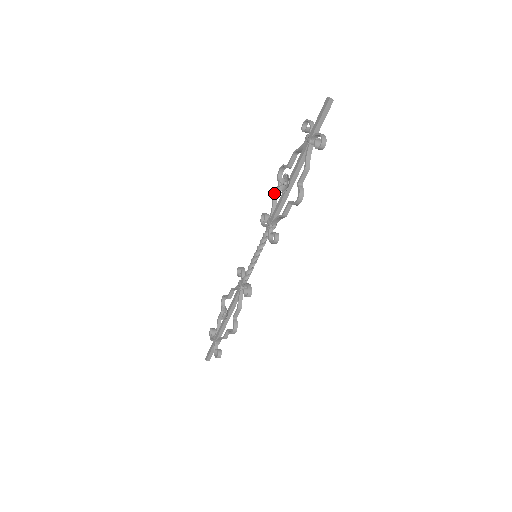
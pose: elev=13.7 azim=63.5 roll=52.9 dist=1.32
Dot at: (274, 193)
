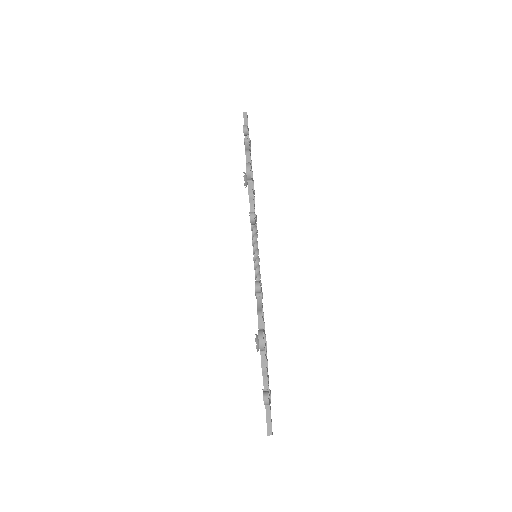
Dot at: occluded
